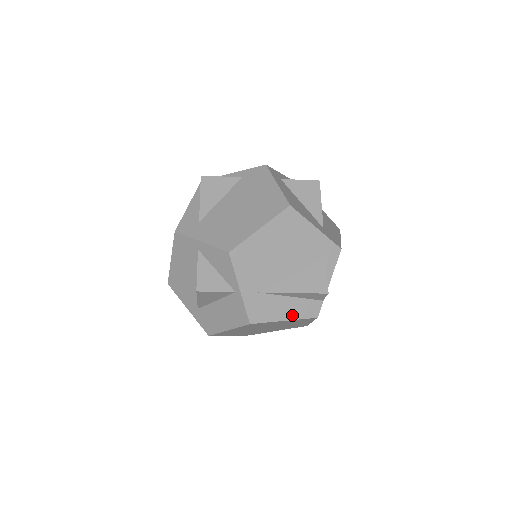
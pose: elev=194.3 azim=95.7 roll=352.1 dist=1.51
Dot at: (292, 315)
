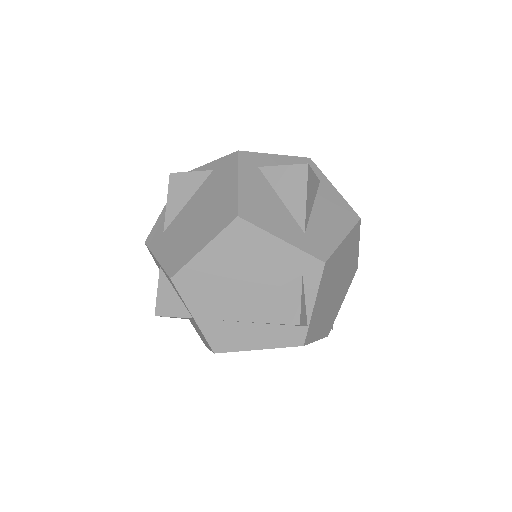
Dot at: (267, 343)
